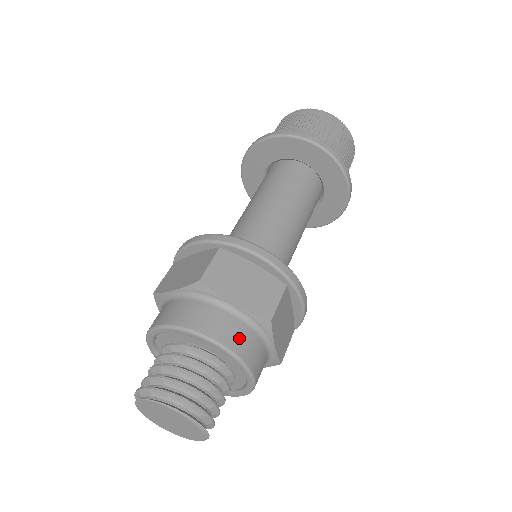
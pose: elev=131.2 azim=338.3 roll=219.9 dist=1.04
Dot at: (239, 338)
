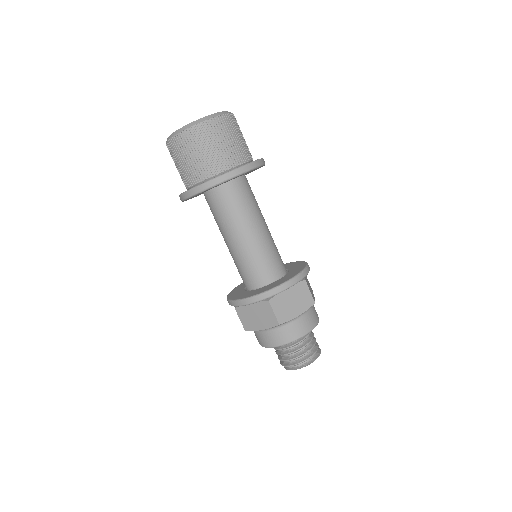
Dot at: (279, 337)
